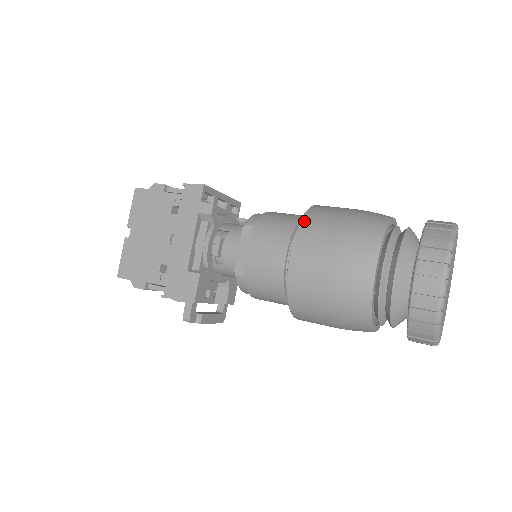
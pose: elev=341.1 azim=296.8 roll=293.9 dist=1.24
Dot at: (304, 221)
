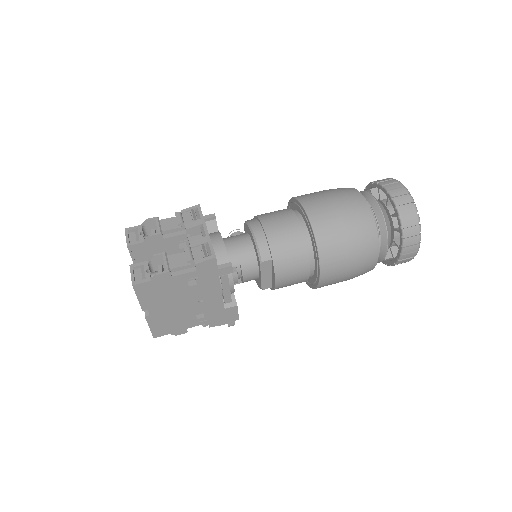
Dot at: (321, 251)
